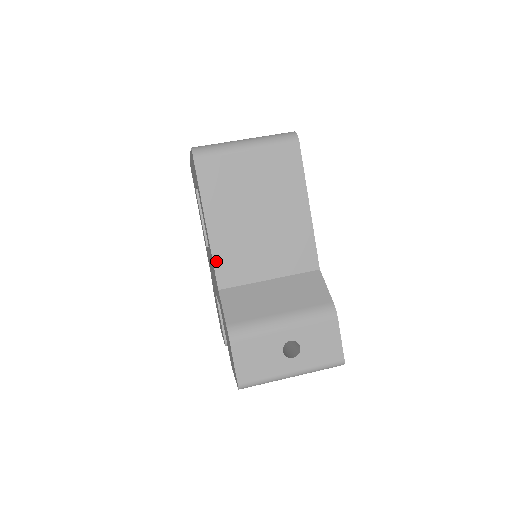
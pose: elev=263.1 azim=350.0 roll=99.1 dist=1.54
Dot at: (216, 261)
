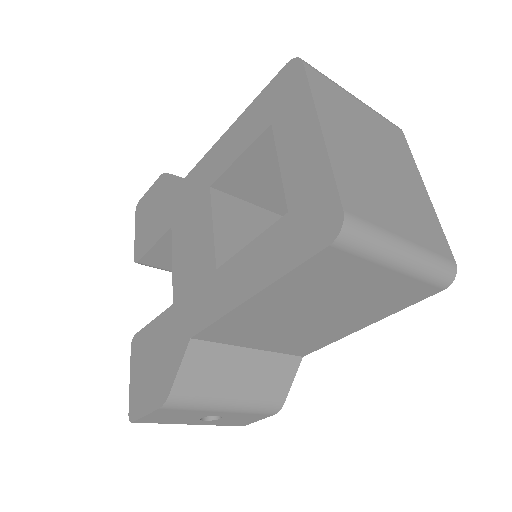
Dot at: (219, 323)
